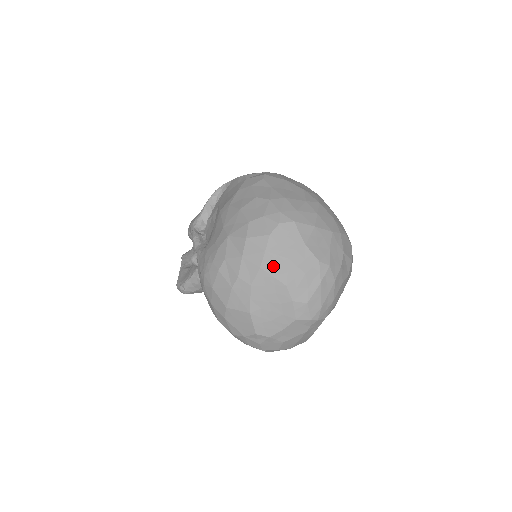
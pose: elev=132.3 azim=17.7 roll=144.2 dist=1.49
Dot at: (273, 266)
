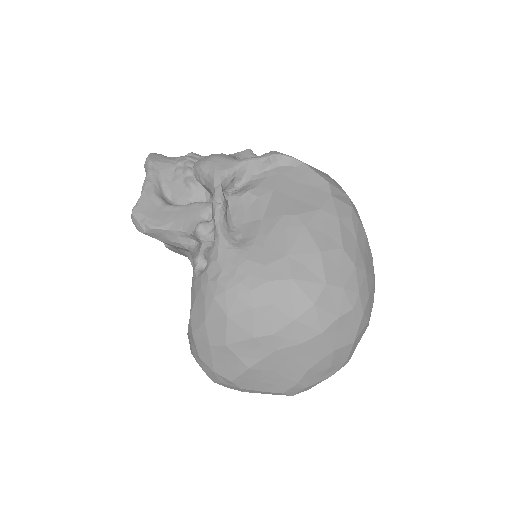
Dot at: (315, 348)
